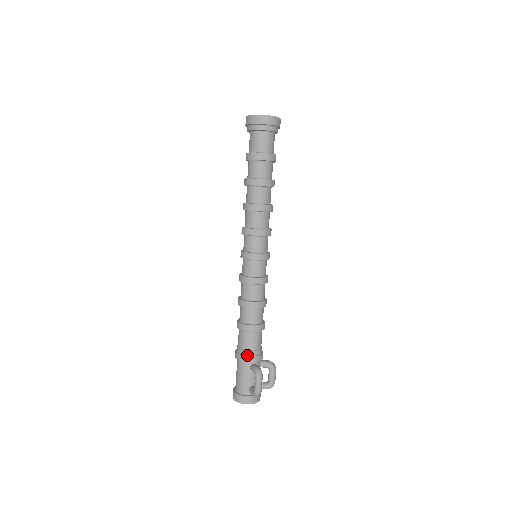
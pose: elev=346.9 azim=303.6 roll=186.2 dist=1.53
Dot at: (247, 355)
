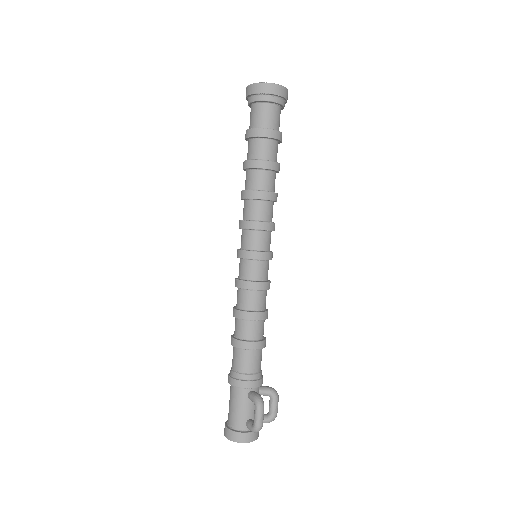
Dot at: (244, 380)
